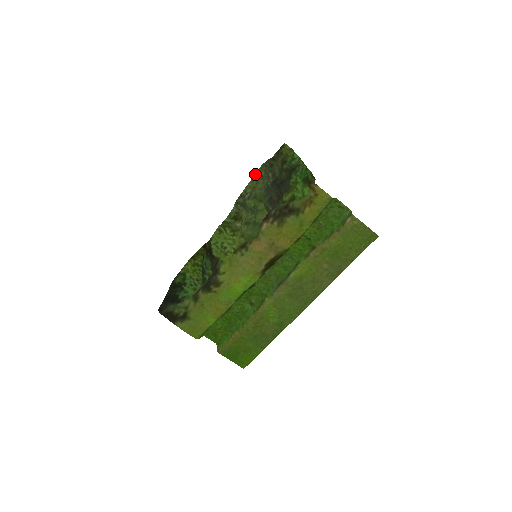
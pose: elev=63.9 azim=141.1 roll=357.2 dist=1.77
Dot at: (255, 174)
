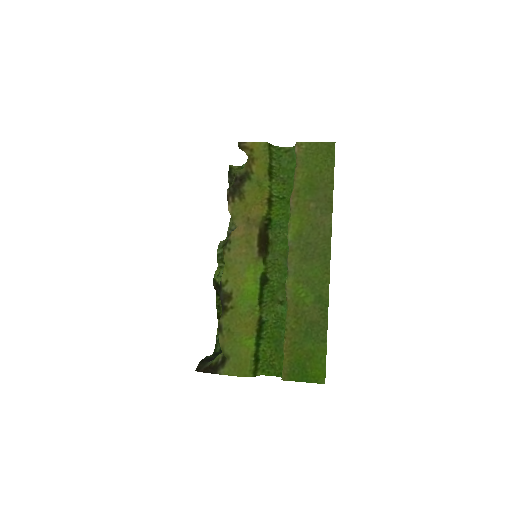
Dot at: occluded
